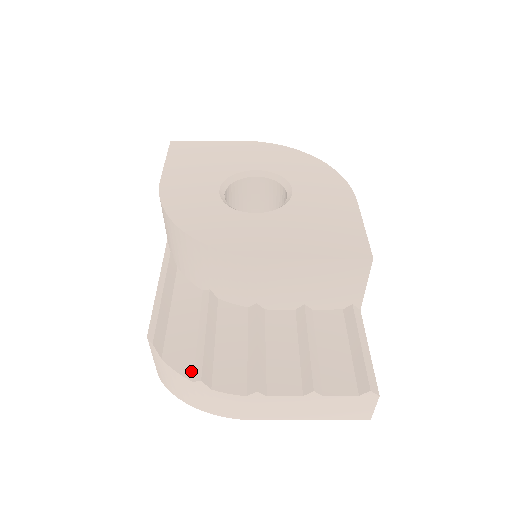
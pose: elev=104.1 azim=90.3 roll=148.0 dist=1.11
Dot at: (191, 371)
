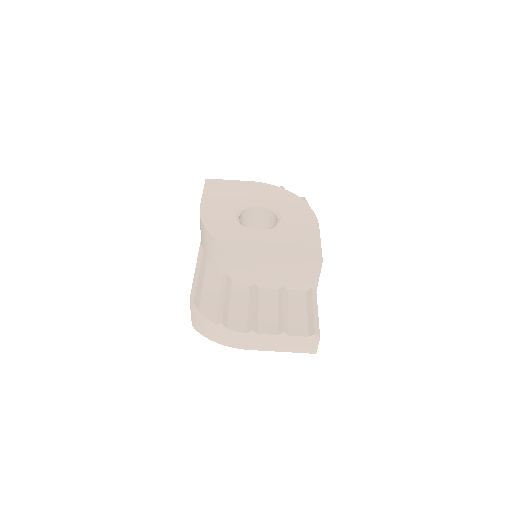
Dot at: (215, 318)
